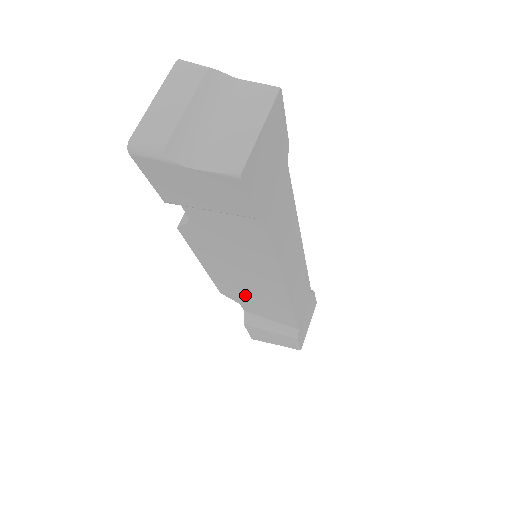
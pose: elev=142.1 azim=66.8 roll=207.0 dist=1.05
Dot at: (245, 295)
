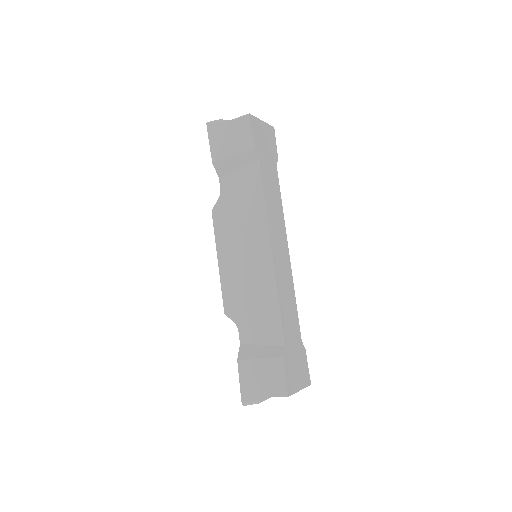
Dot at: (243, 297)
